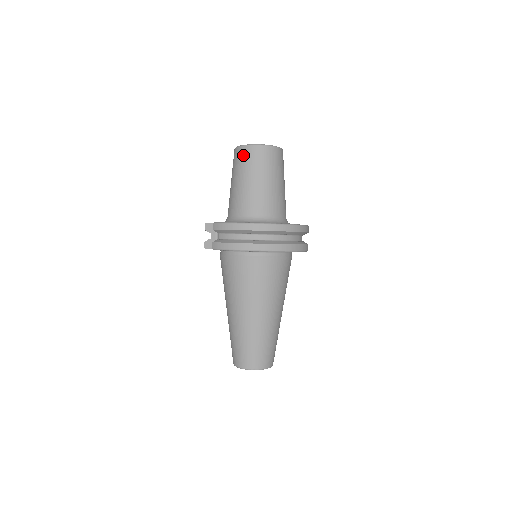
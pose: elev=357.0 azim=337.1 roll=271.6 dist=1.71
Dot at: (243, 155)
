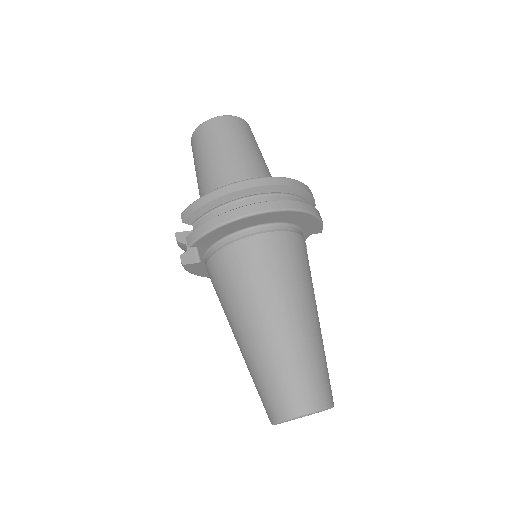
Dot at: (200, 135)
